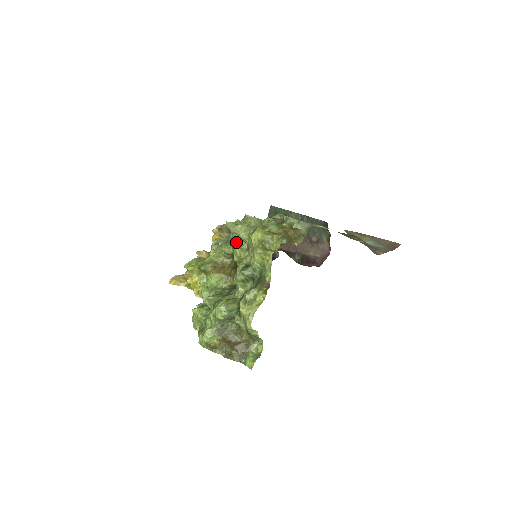
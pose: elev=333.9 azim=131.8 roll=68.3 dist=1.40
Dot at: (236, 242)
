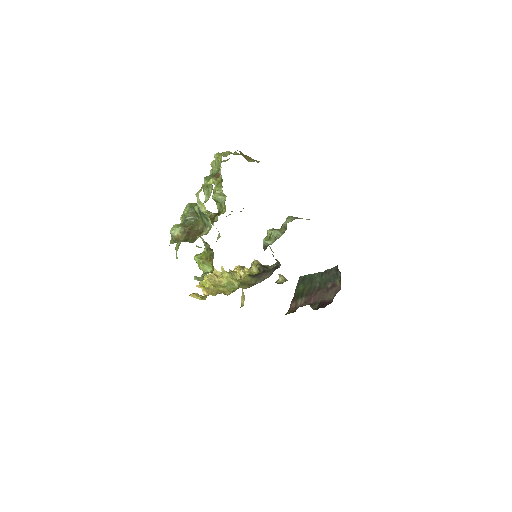
Dot at: occluded
